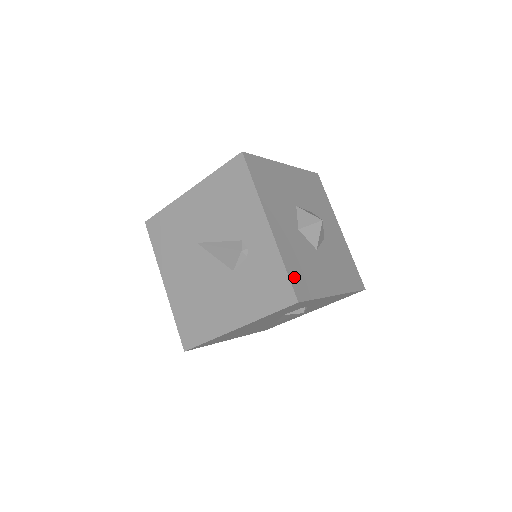
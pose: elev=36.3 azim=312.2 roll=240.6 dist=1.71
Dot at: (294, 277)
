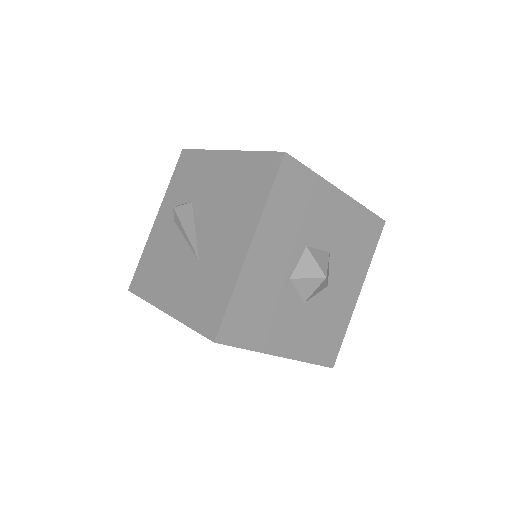
Dot at: (322, 356)
